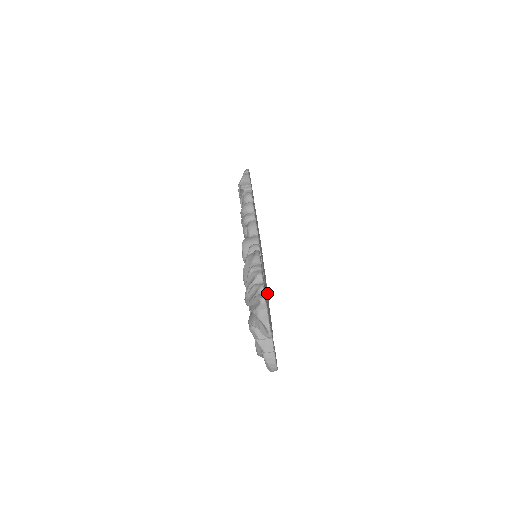
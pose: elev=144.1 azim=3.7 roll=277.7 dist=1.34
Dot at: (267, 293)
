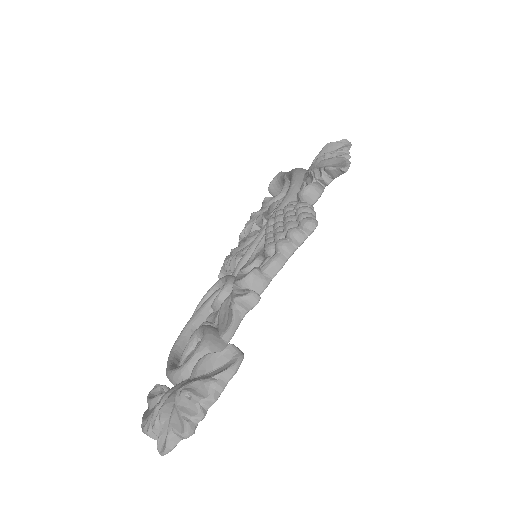
Dot at: occluded
